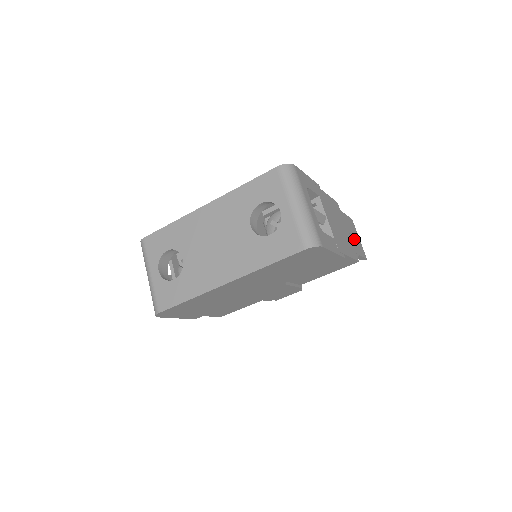
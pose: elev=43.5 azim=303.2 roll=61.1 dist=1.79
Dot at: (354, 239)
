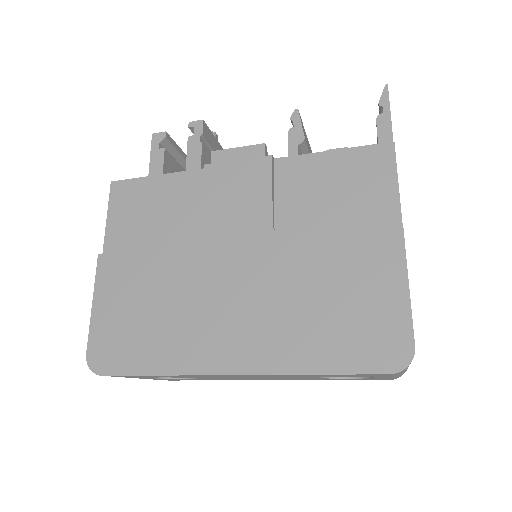
Dot at: occluded
